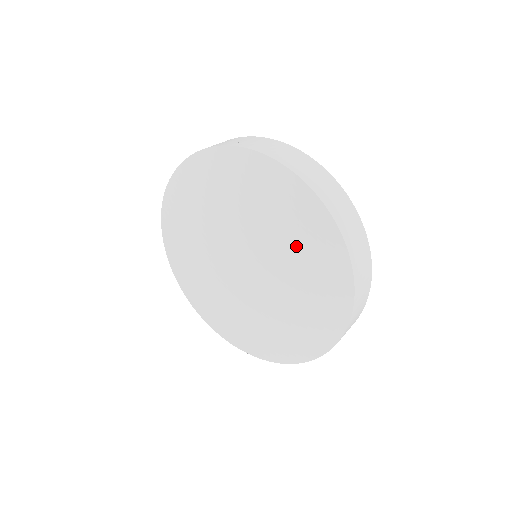
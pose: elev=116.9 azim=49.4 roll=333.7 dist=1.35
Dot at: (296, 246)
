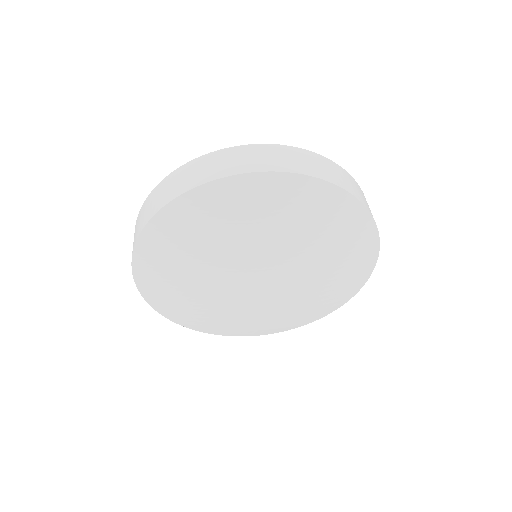
Dot at: (312, 228)
